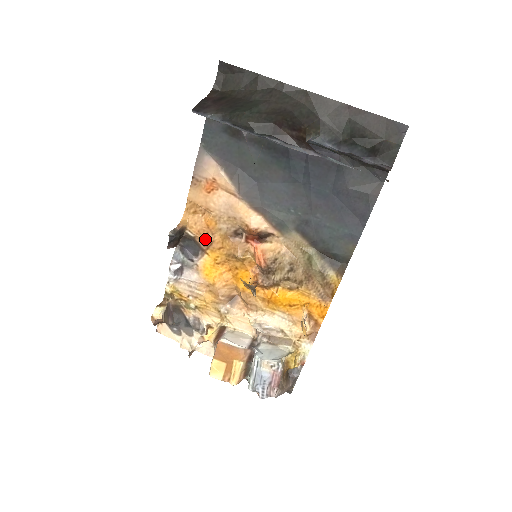
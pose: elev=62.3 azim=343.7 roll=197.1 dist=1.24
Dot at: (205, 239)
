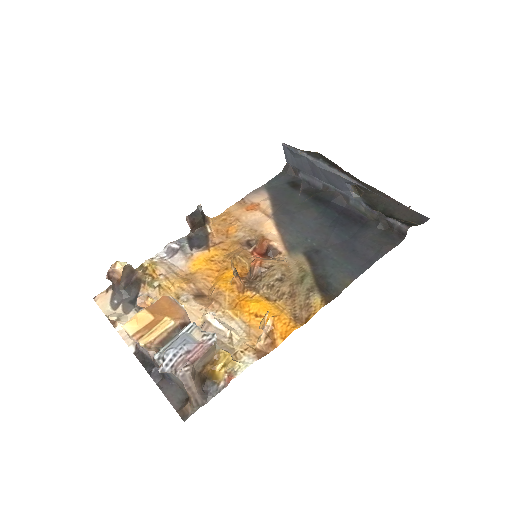
Dot at: (218, 237)
